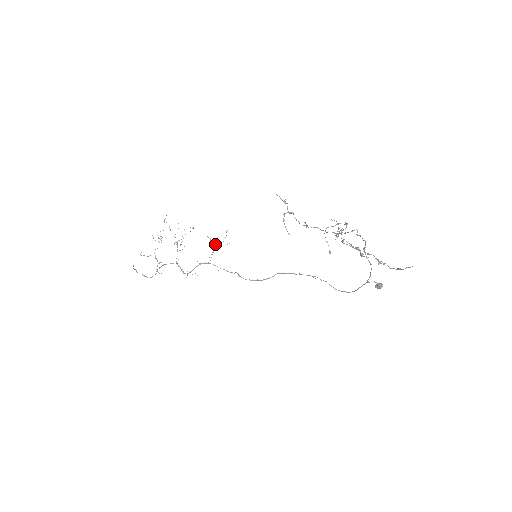
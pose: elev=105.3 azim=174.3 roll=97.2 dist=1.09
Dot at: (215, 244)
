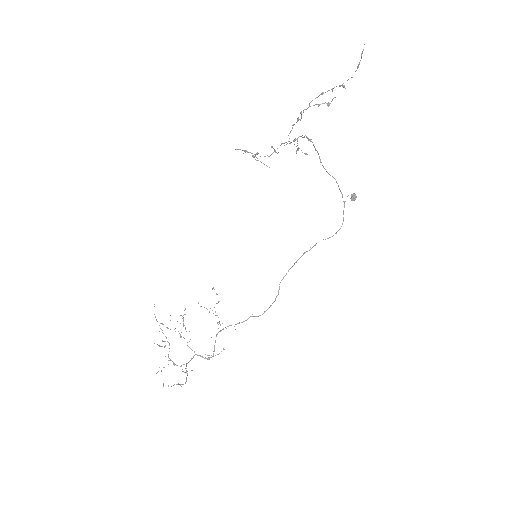
Dot at: occluded
